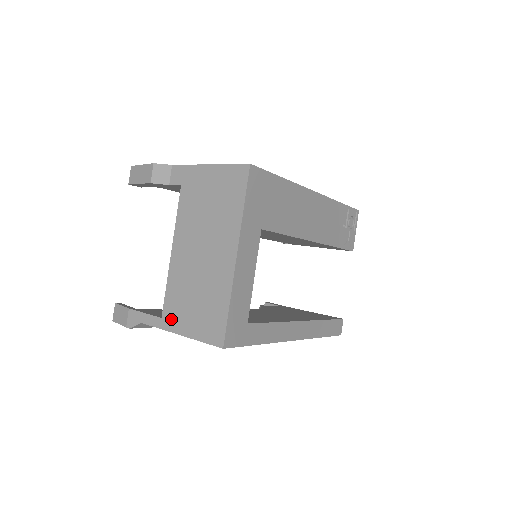
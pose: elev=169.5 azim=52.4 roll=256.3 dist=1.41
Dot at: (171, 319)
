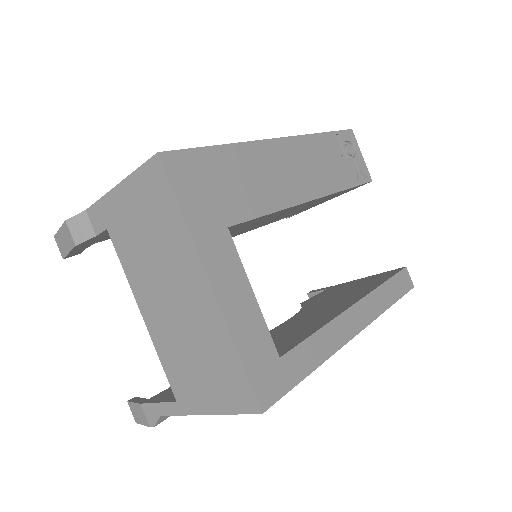
Dot at: (186, 399)
